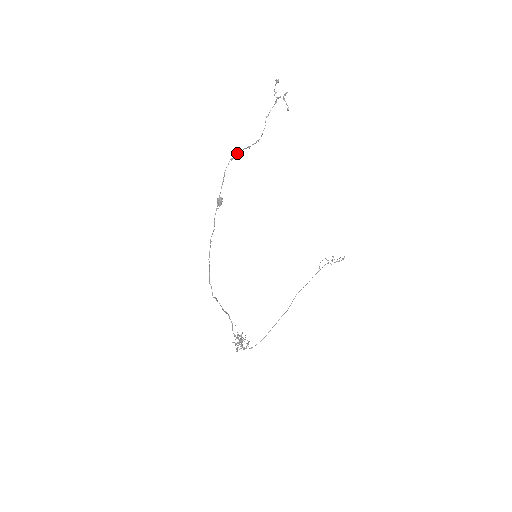
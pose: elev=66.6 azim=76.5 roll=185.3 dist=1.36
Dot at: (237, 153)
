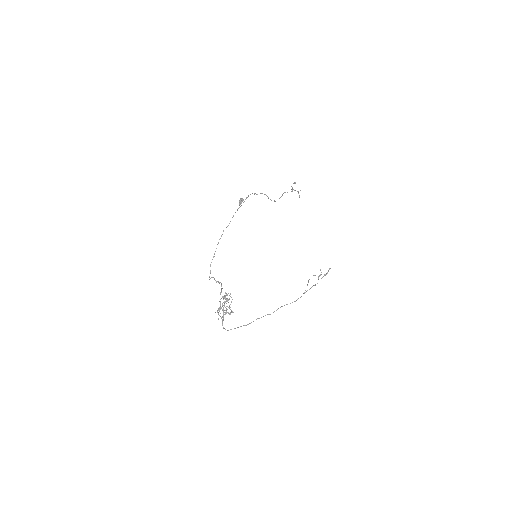
Dot at: (260, 193)
